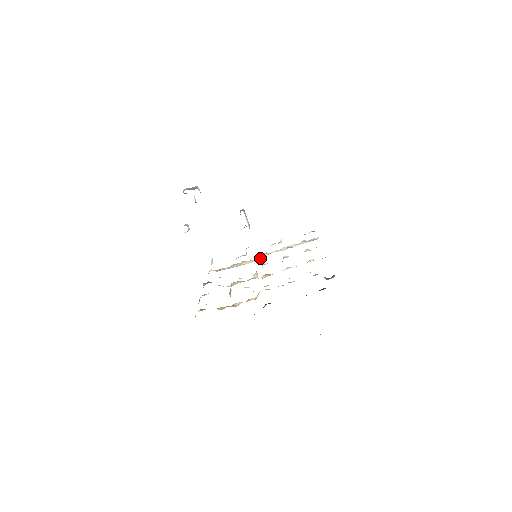
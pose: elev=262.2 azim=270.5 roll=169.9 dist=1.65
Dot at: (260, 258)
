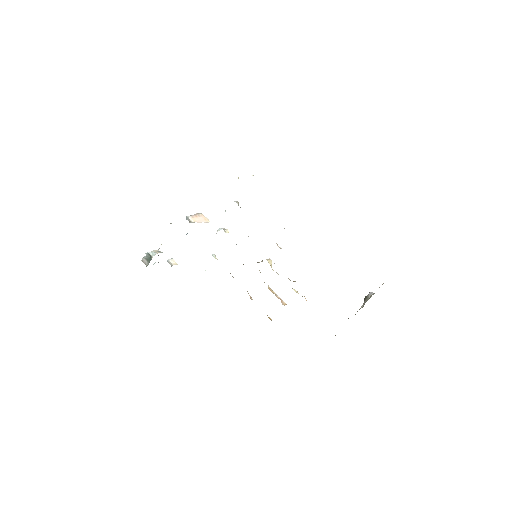
Dot at: occluded
